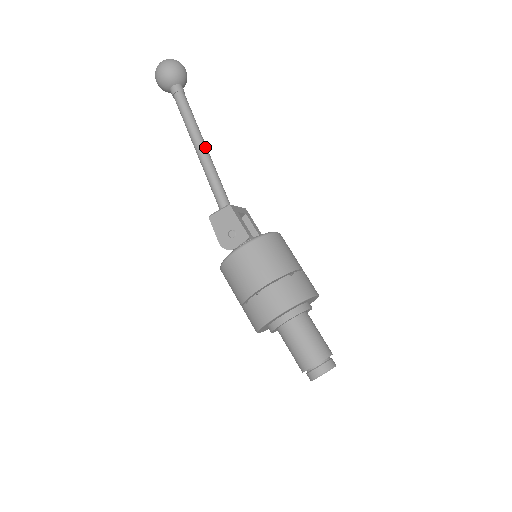
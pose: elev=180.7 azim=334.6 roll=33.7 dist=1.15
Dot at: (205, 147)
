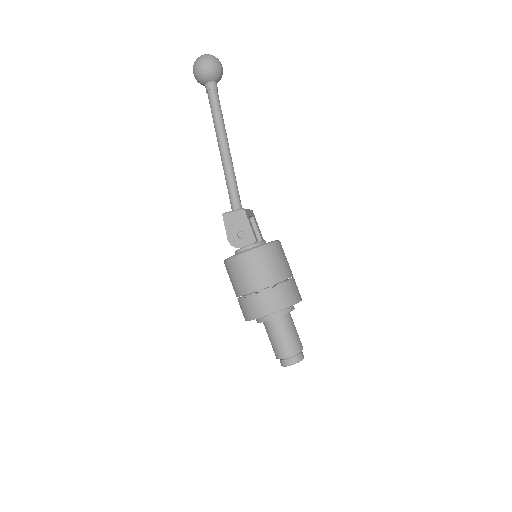
Dot at: (229, 148)
